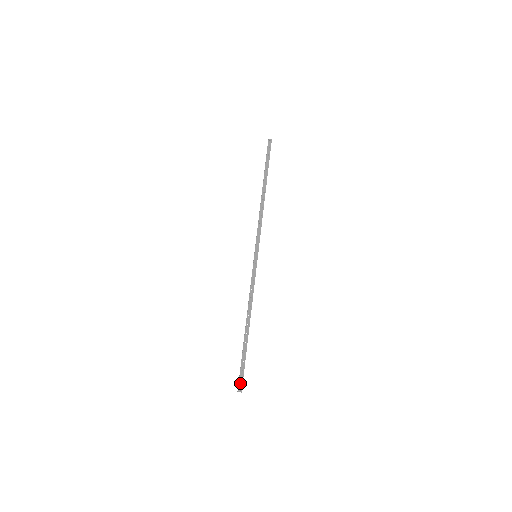
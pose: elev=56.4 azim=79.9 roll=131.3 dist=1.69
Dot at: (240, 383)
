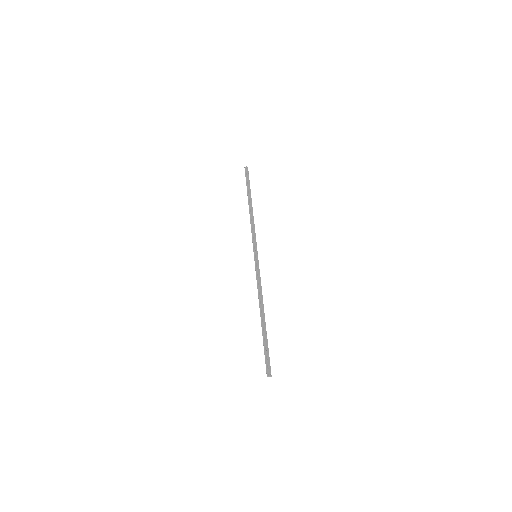
Dot at: (269, 367)
